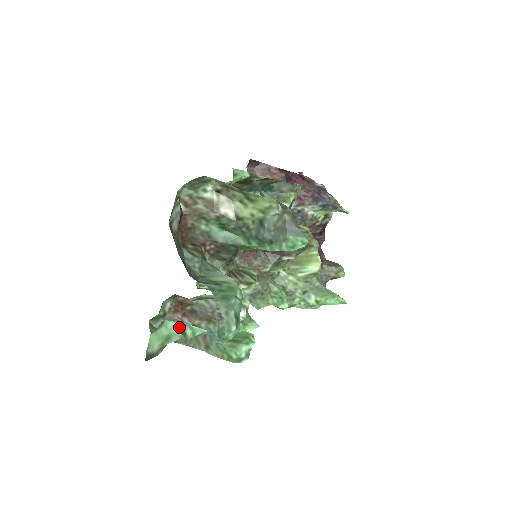
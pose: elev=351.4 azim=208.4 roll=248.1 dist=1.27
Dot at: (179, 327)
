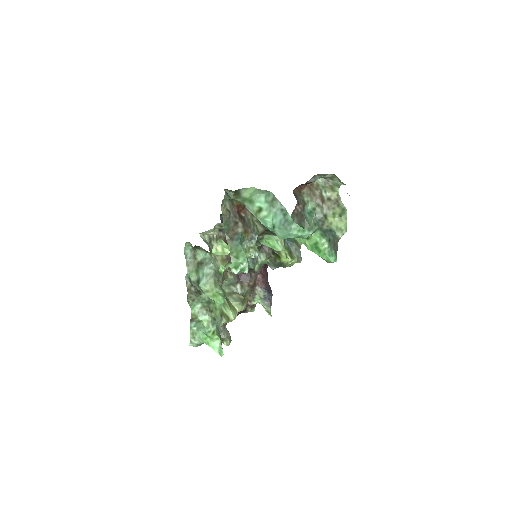
Dot at: (261, 206)
